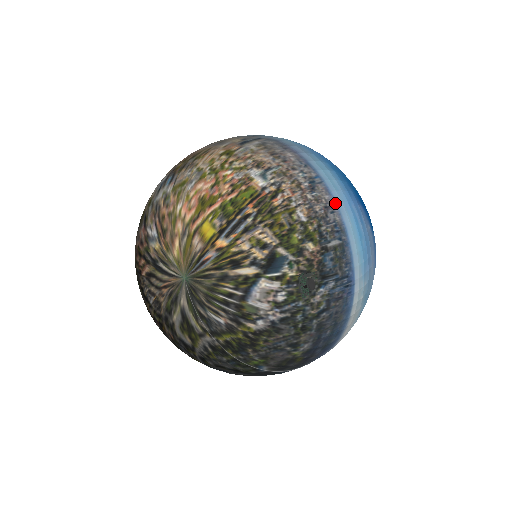
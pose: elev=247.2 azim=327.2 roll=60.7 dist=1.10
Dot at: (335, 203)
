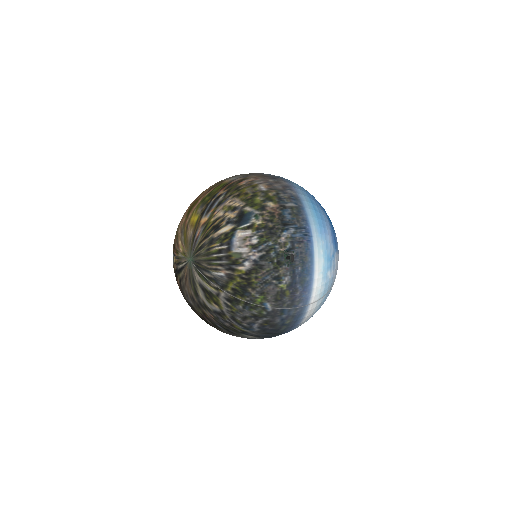
Dot at: (293, 187)
